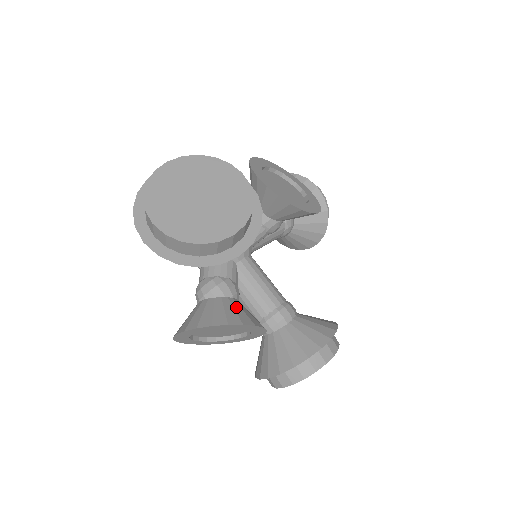
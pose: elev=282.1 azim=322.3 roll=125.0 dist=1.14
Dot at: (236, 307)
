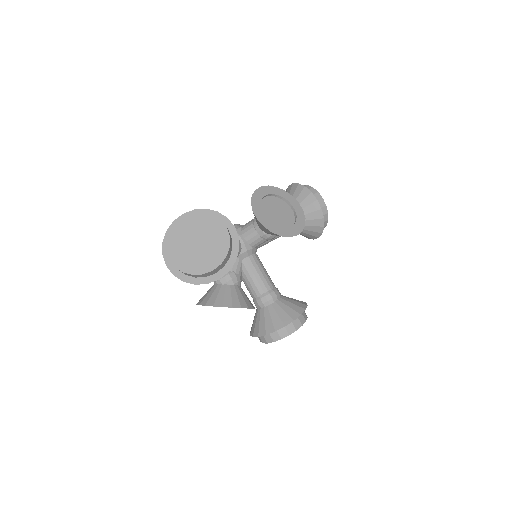
Dot at: (233, 293)
